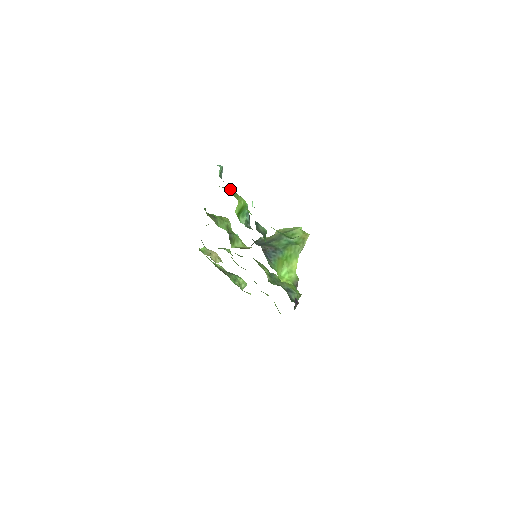
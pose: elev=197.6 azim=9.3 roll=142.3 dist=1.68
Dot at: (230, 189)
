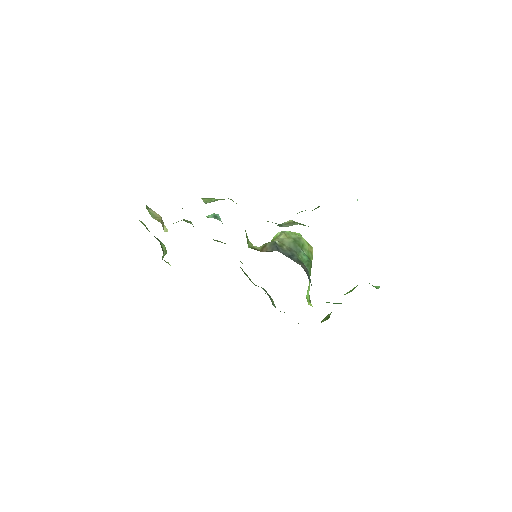
Dot at: occluded
